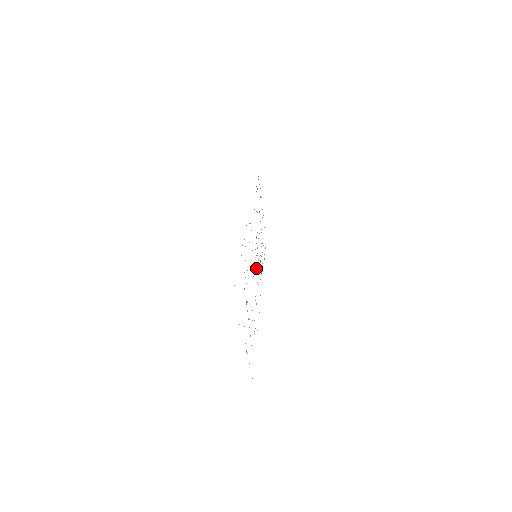
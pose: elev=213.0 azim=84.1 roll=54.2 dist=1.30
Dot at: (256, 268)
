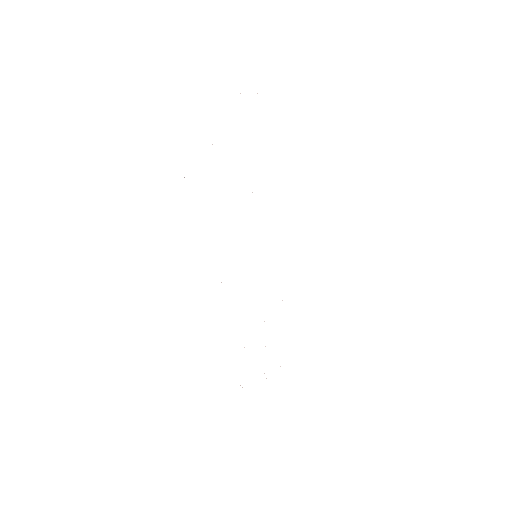
Dot at: occluded
